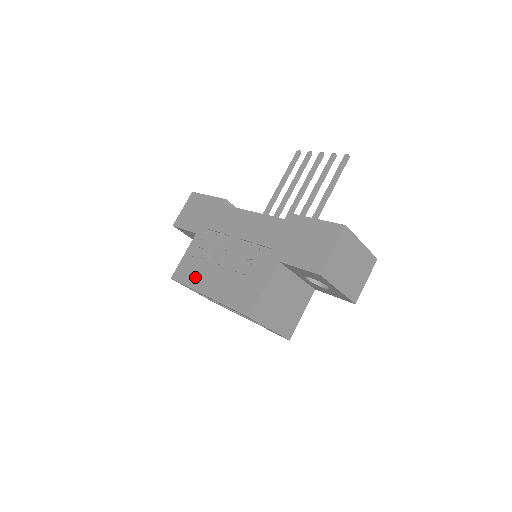
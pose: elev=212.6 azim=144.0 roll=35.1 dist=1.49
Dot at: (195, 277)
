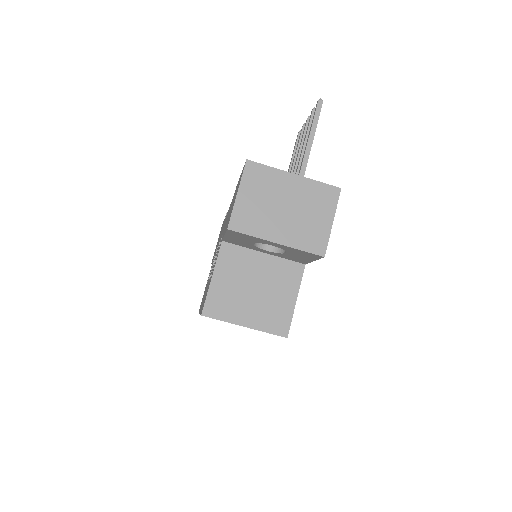
Dot at: occluded
